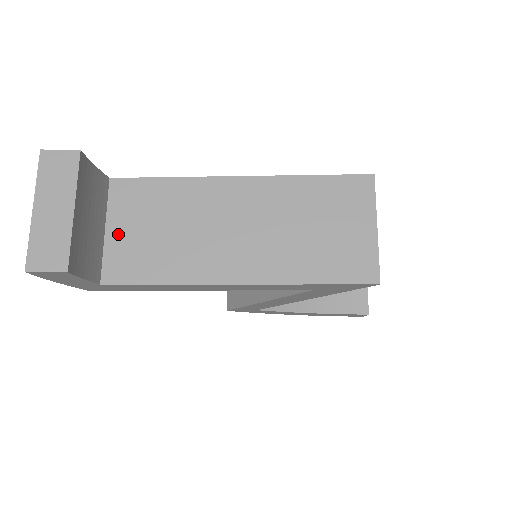
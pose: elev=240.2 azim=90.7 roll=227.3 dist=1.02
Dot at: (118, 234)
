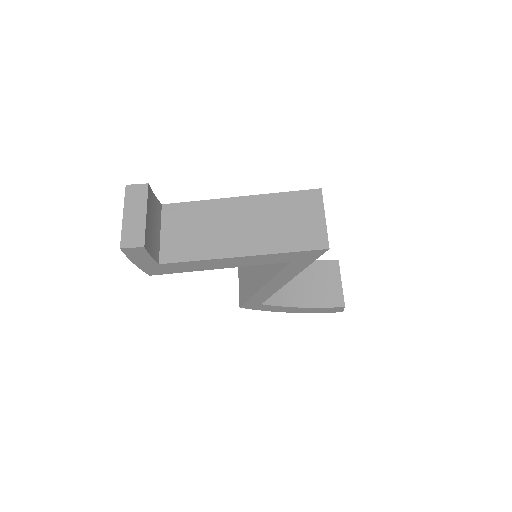
Dot at: (168, 235)
